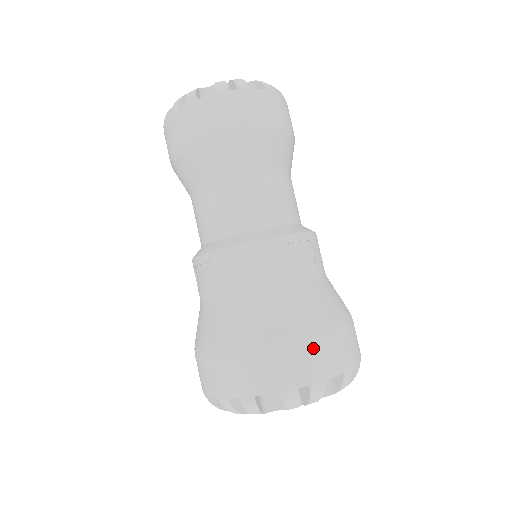
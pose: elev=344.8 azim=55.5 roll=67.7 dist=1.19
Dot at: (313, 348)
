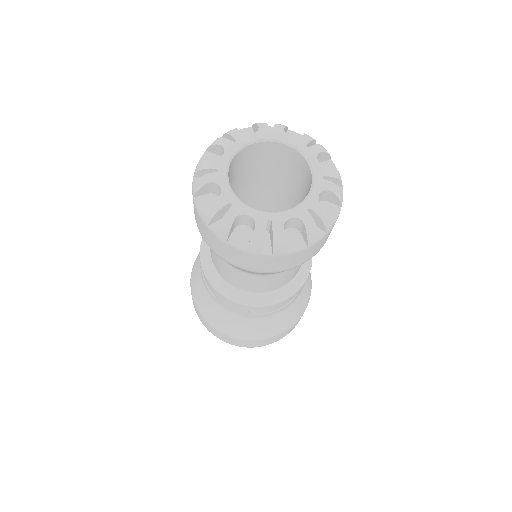
Dot at: (261, 342)
